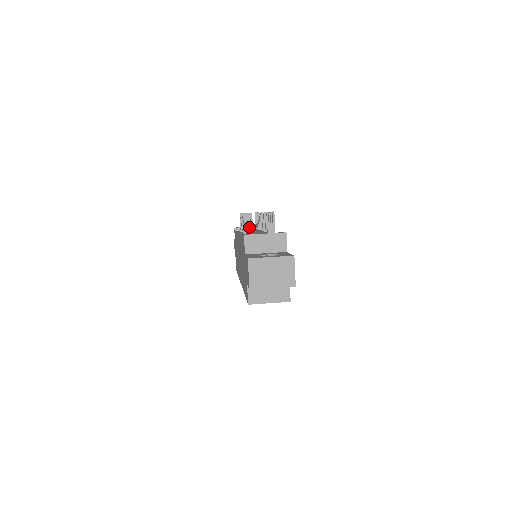
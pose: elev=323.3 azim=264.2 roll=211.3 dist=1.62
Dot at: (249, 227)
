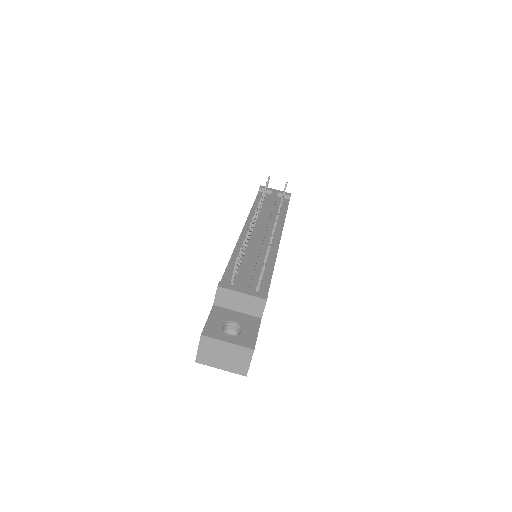
Dot at: occluded
